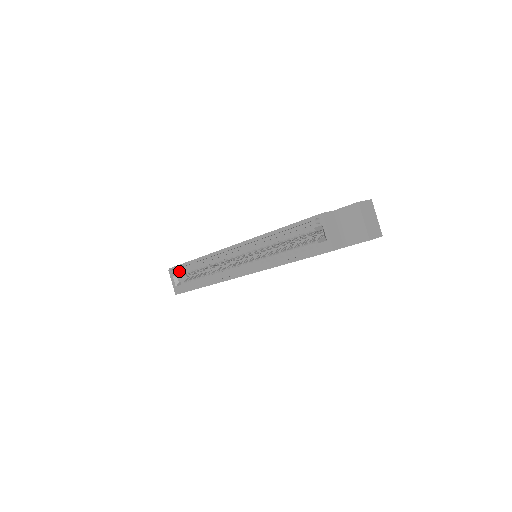
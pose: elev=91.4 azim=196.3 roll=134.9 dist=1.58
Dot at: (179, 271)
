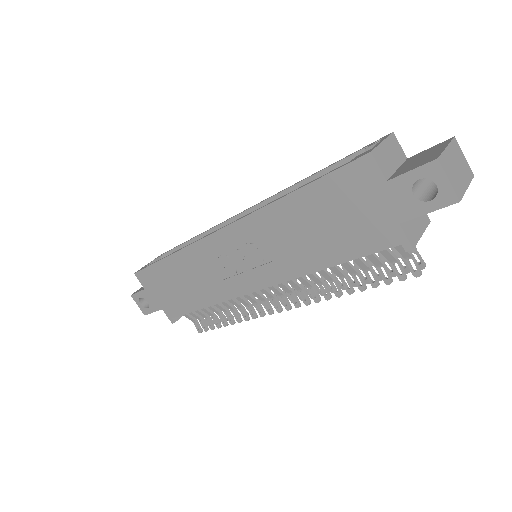
Dot at: occluded
